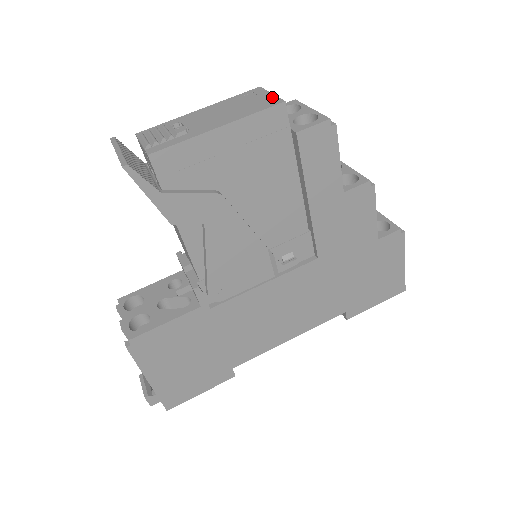
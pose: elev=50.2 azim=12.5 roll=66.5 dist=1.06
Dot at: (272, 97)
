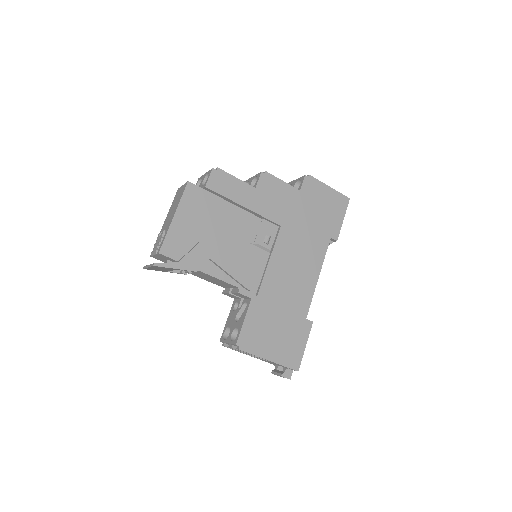
Dot at: (183, 186)
